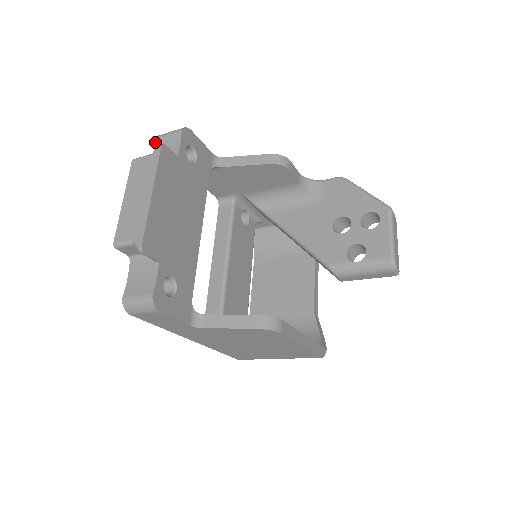
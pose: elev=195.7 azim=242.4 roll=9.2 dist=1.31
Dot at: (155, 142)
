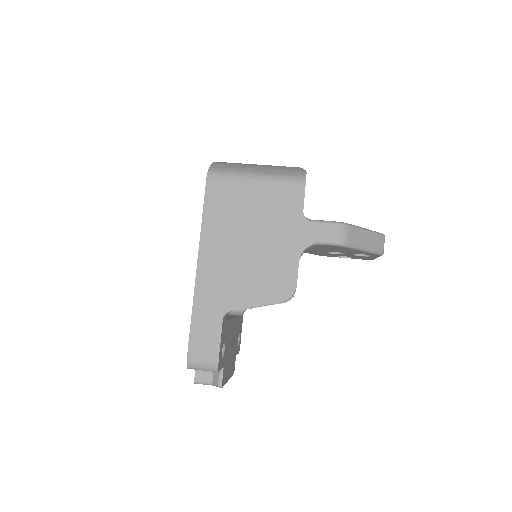
Dot at: occluded
